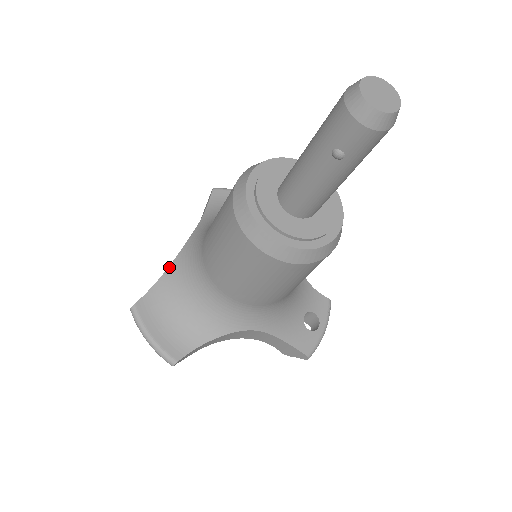
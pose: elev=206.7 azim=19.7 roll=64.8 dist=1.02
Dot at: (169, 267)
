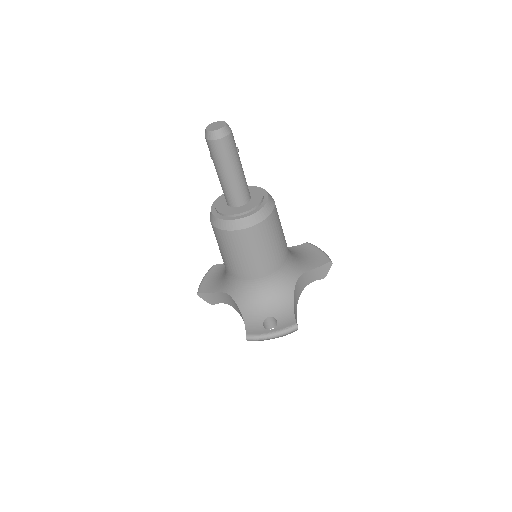
Dot at: occluded
